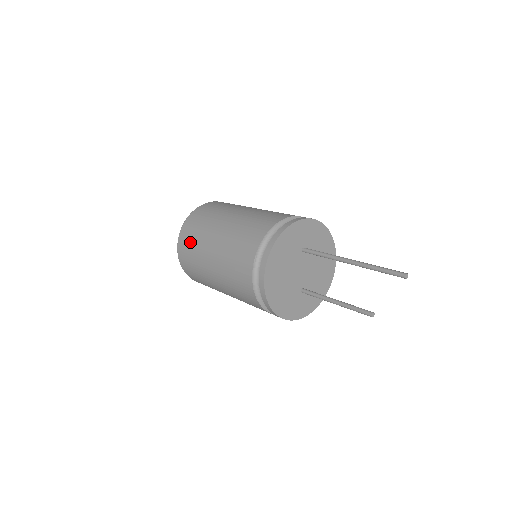
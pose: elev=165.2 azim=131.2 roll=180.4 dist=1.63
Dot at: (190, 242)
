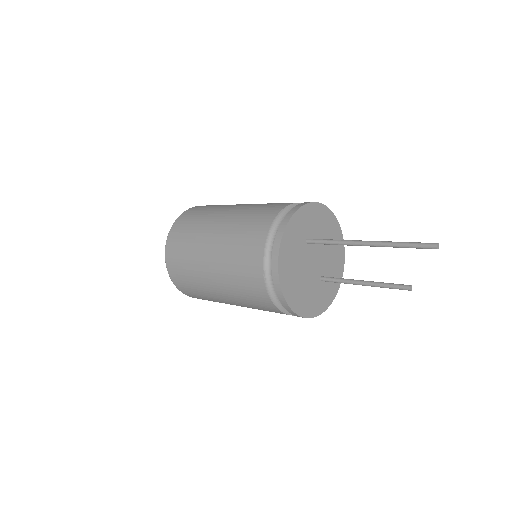
Dot at: (182, 272)
